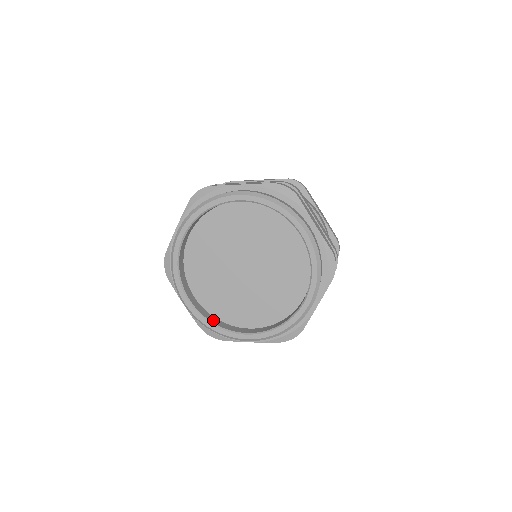
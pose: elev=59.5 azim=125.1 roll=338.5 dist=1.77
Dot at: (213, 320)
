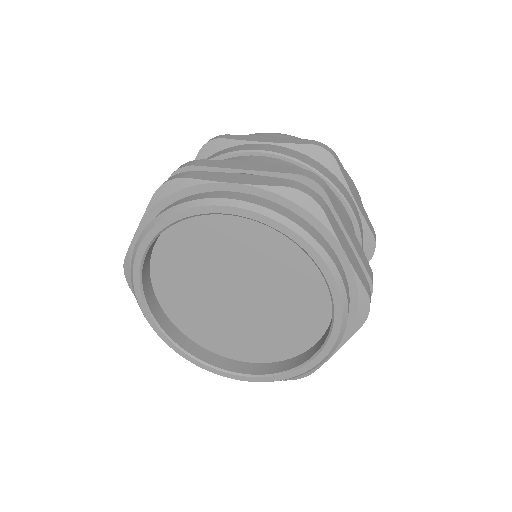
Dot at: (192, 349)
